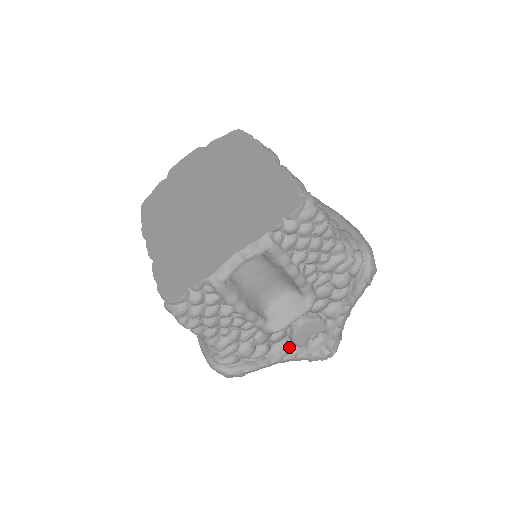
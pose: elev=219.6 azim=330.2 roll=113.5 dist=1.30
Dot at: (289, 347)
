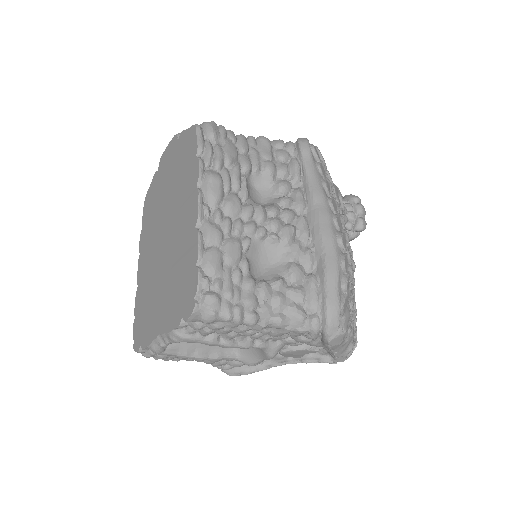
Dot at: occluded
